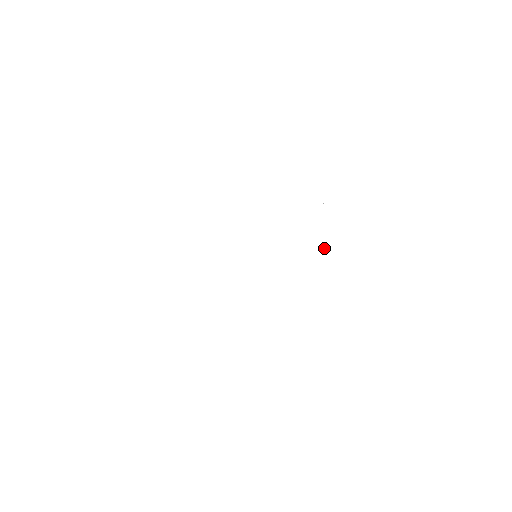
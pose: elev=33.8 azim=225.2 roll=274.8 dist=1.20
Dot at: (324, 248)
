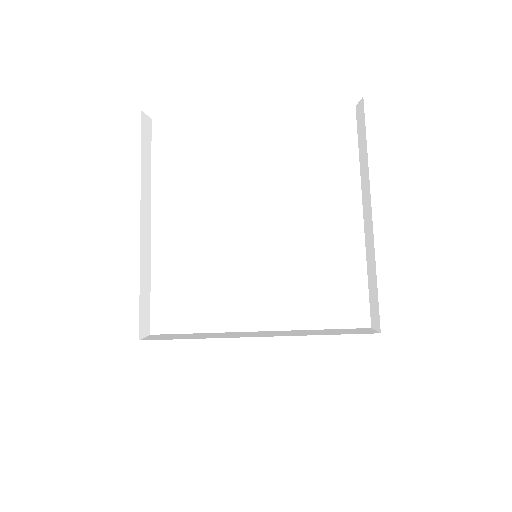
Dot at: (367, 186)
